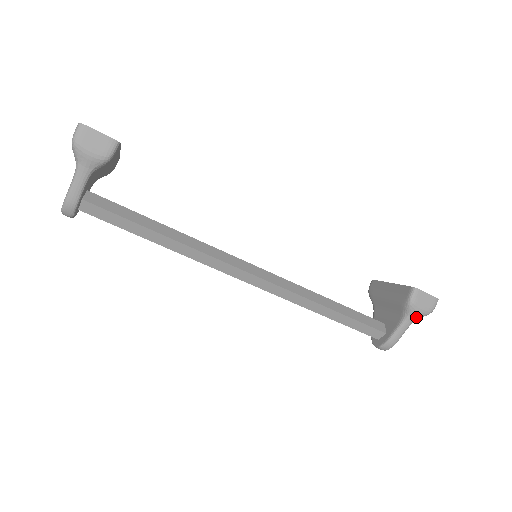
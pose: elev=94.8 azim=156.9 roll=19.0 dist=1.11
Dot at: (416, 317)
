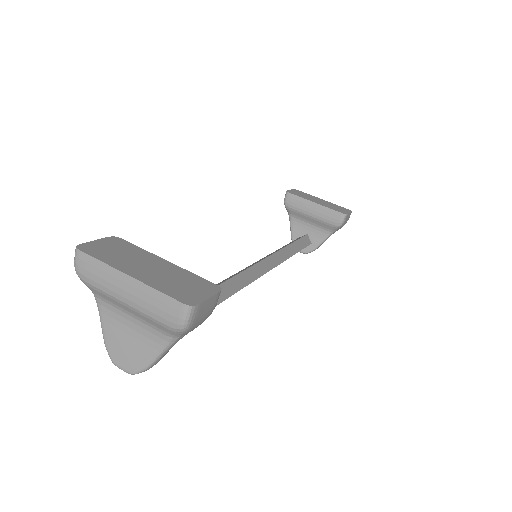
Dot at: occluded
